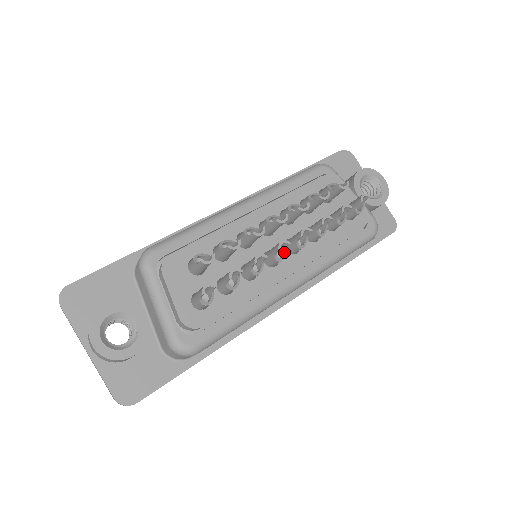
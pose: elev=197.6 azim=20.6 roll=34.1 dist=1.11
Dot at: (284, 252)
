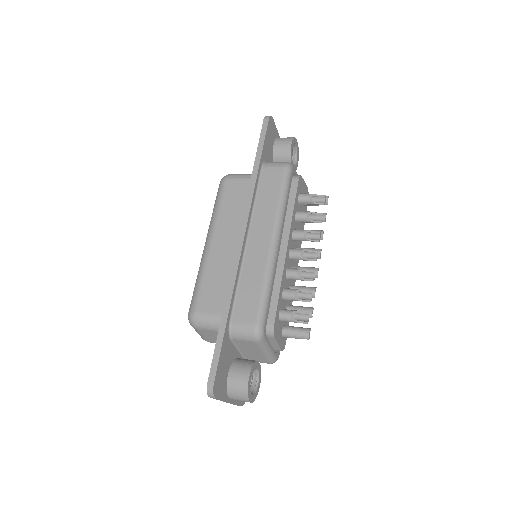
Dot at: occluded
